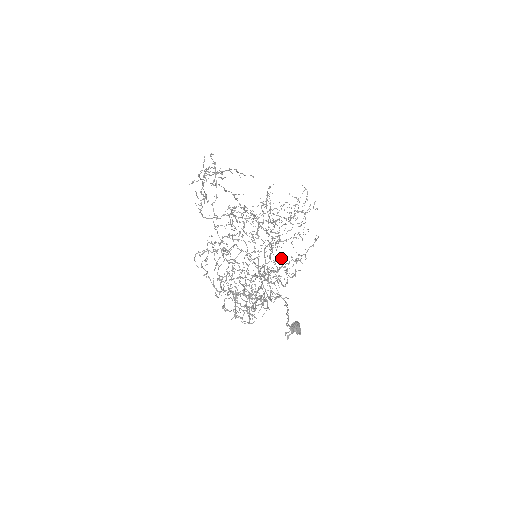
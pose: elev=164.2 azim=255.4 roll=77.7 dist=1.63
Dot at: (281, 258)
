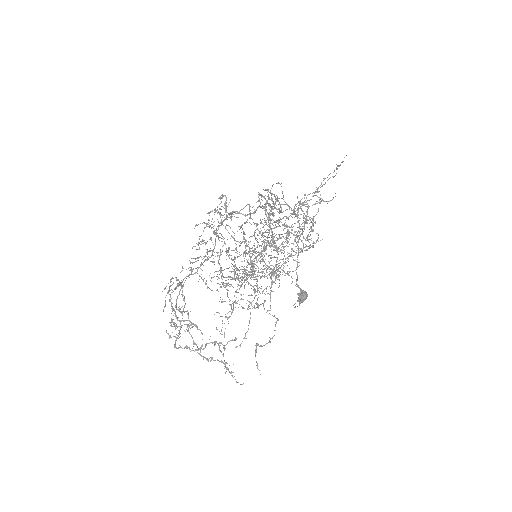
Dot at: occluded
